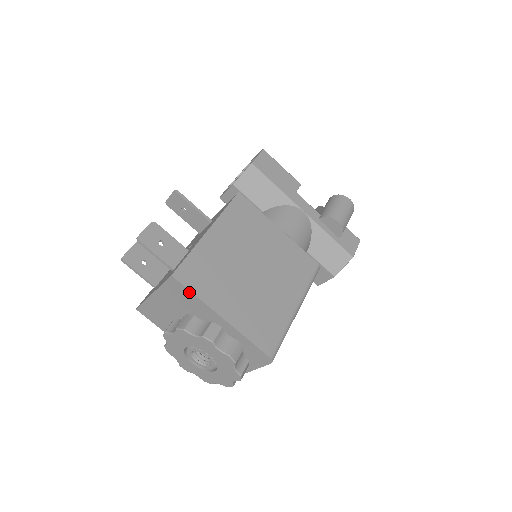
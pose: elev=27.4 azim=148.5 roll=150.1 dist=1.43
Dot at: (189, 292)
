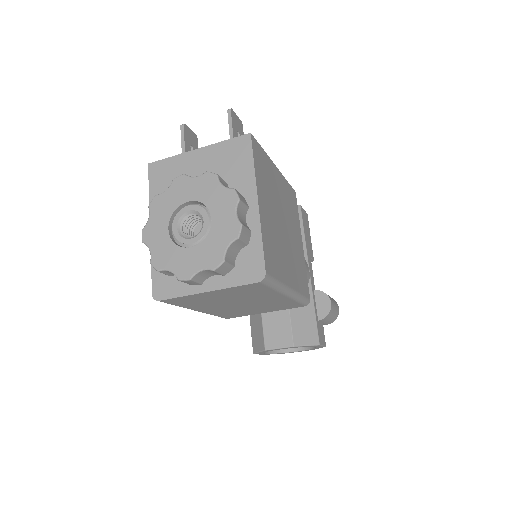
Dot at: (250, 157)
